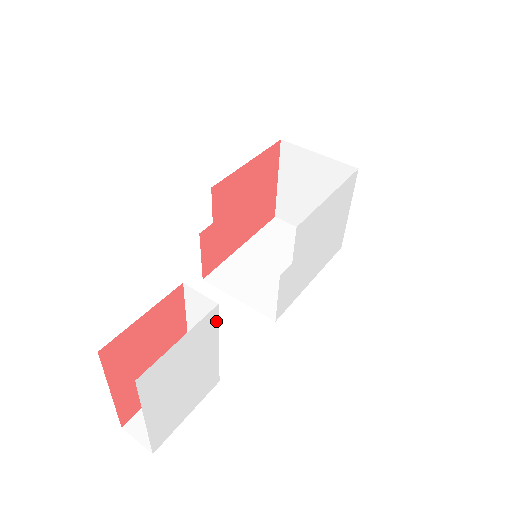
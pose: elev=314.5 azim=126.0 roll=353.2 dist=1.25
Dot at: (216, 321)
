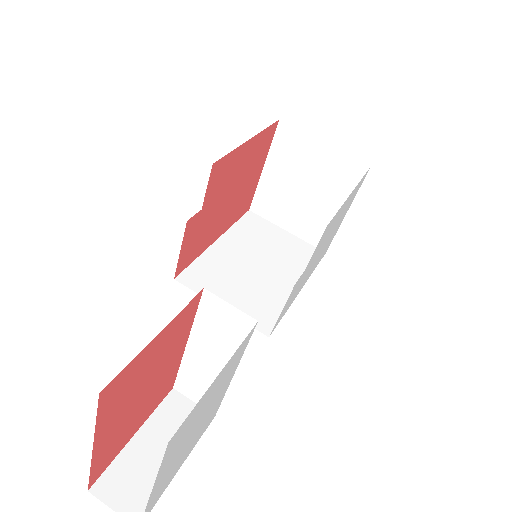
Dot at: (247, 343)
